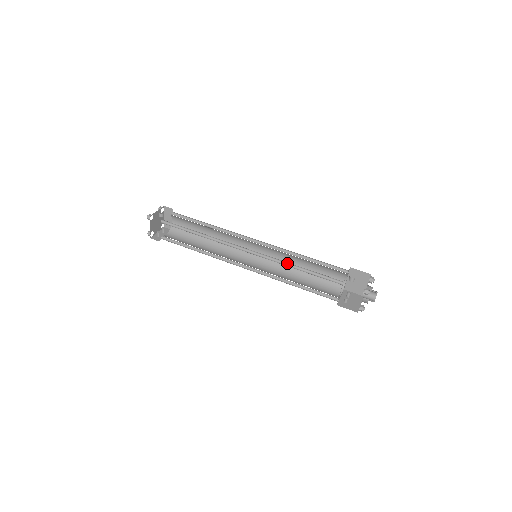
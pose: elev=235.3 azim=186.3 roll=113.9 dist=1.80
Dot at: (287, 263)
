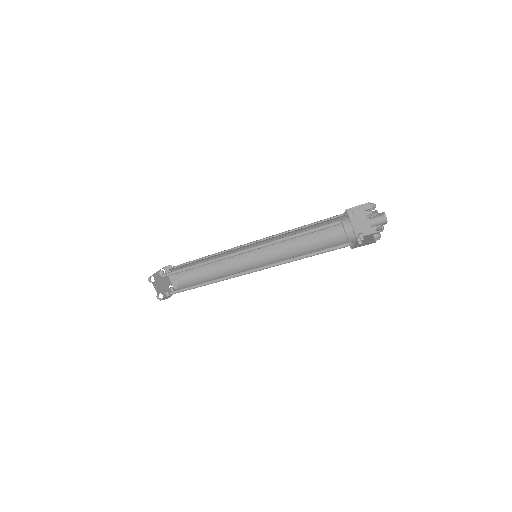
Dot at: (282, 239)
